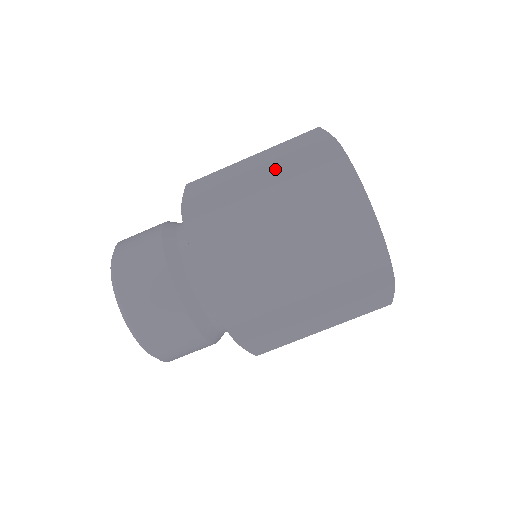
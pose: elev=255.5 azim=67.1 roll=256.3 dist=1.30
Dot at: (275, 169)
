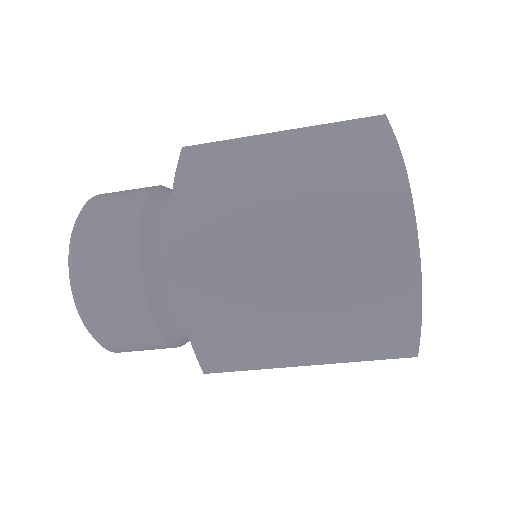
Dot at: (309, 193)
